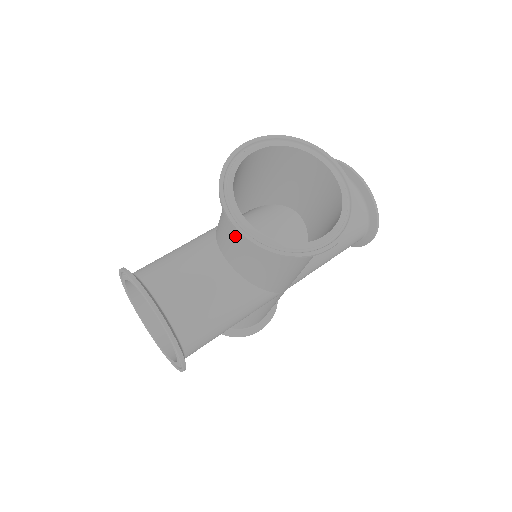
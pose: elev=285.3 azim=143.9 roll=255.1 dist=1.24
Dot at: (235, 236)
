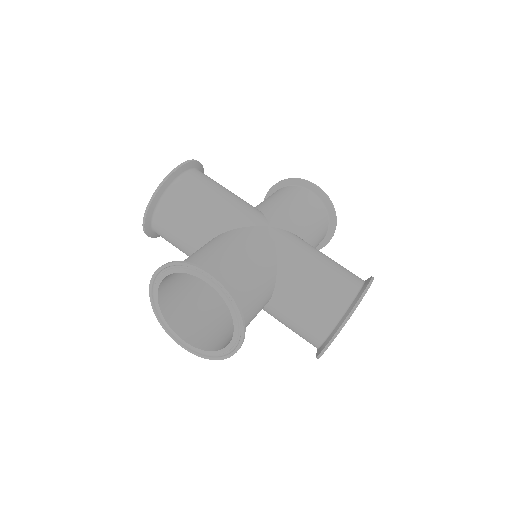
Dot at: occluded
